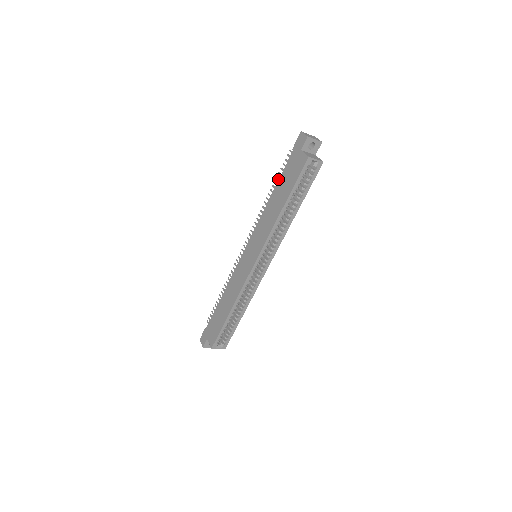
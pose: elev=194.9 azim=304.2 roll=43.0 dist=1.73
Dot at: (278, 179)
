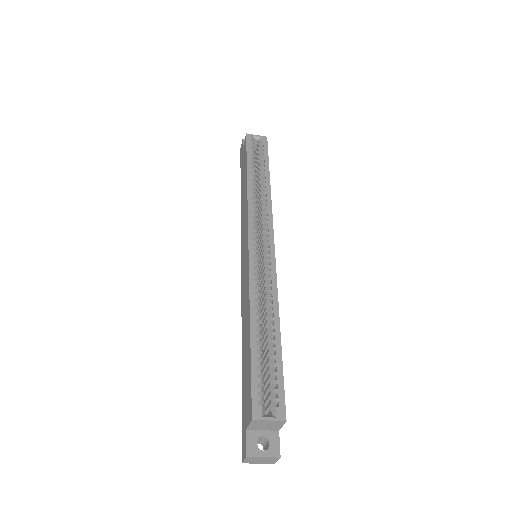
Dot at: occluded
